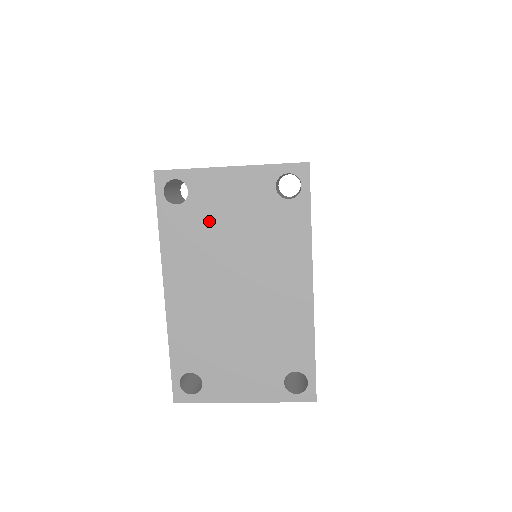
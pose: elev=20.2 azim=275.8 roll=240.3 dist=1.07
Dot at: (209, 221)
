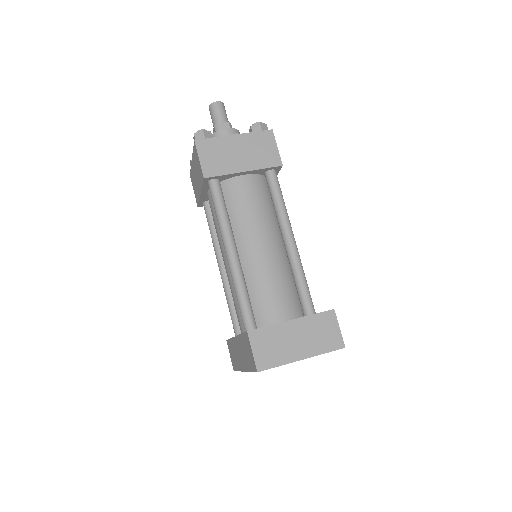
Dot at: occluded
